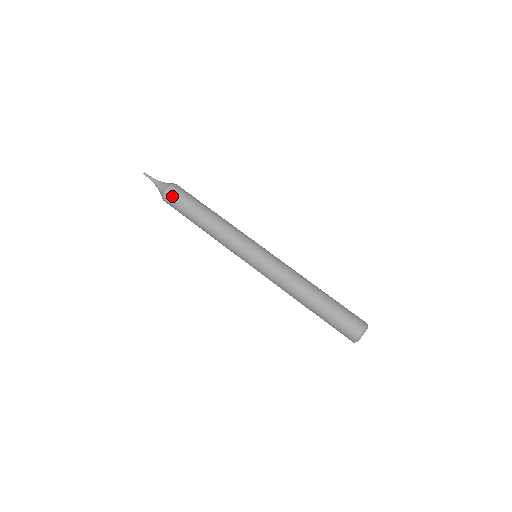
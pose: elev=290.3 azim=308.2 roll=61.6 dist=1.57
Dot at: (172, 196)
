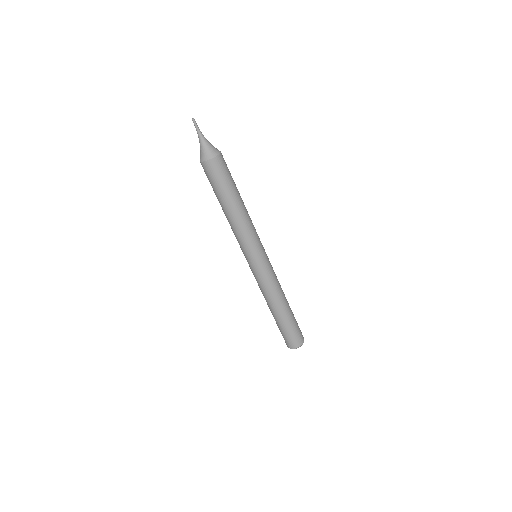
Dot at: (205, 171)
